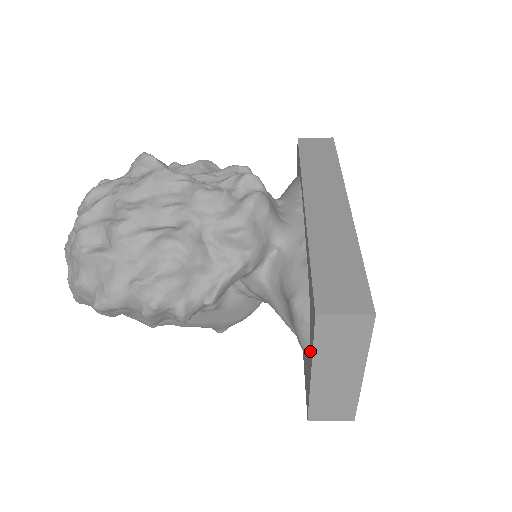
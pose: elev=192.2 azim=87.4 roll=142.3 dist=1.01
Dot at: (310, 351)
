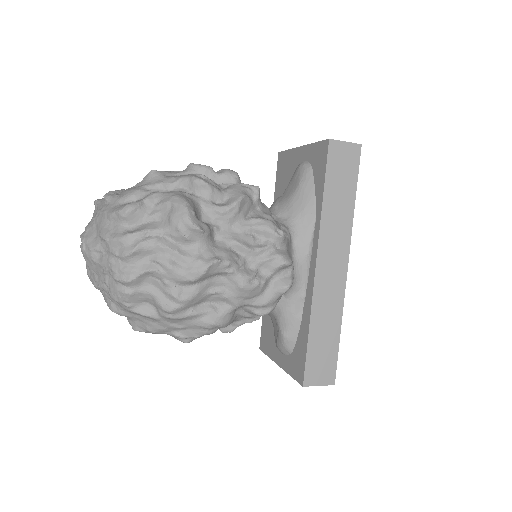
Dot at: (283, 359)
